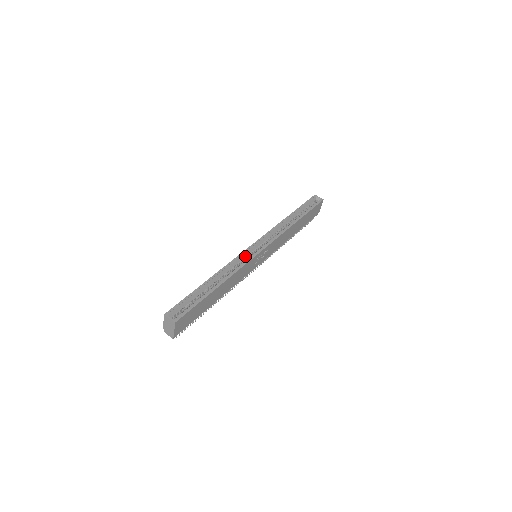
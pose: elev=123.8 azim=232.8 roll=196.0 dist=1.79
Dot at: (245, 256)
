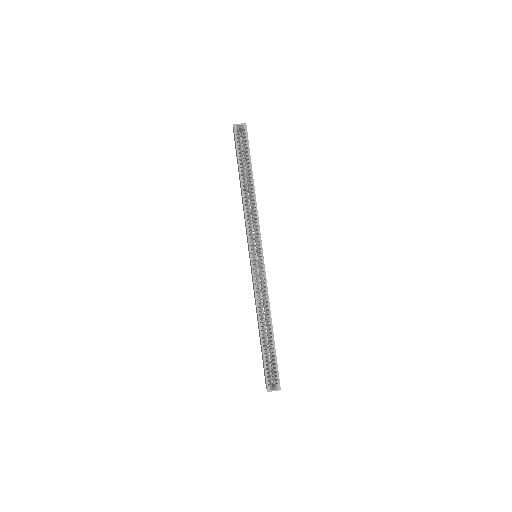
Dot at: (257, 275)
